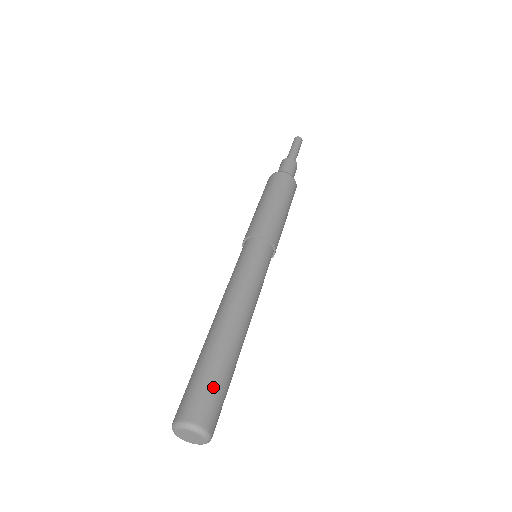
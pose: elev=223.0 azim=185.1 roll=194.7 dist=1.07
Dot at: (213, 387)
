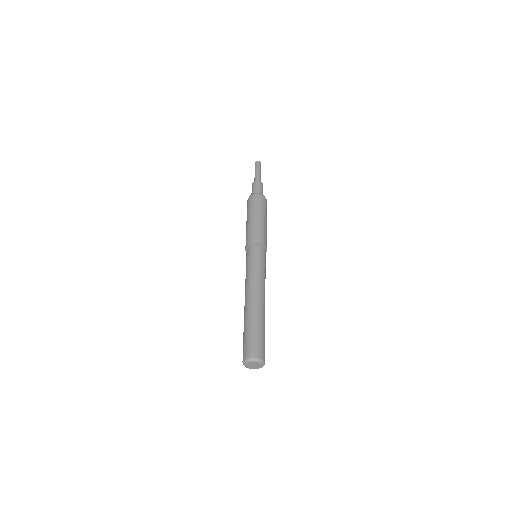
Dot at: (263, 339)
